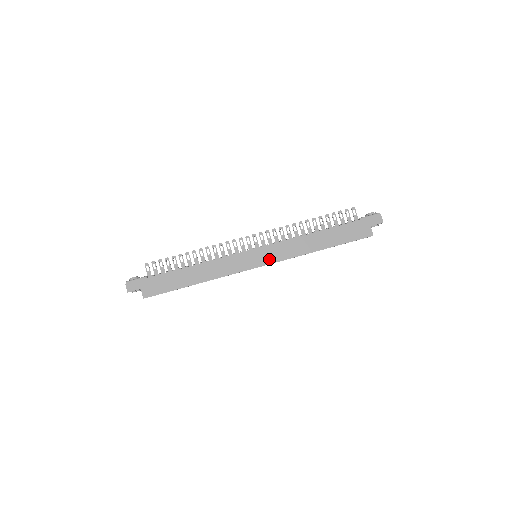
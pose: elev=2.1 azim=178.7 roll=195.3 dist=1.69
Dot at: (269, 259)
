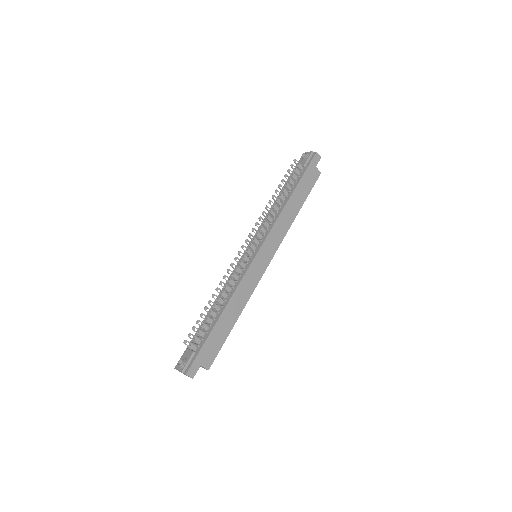
Dot at: (272, 251)
